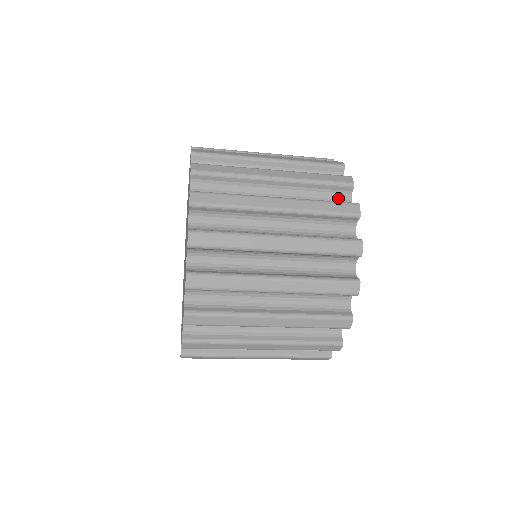
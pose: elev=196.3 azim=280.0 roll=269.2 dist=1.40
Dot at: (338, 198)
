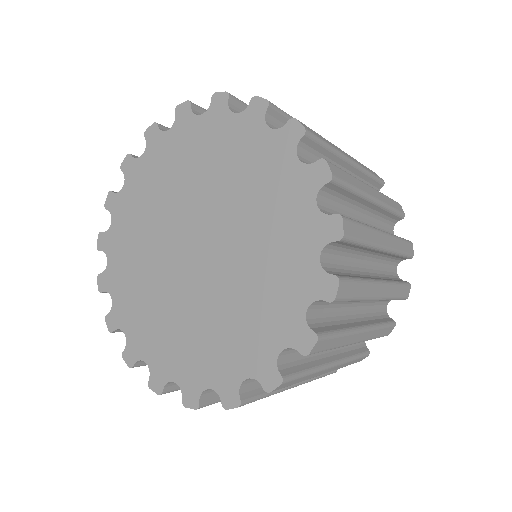
Dot at: occluded
